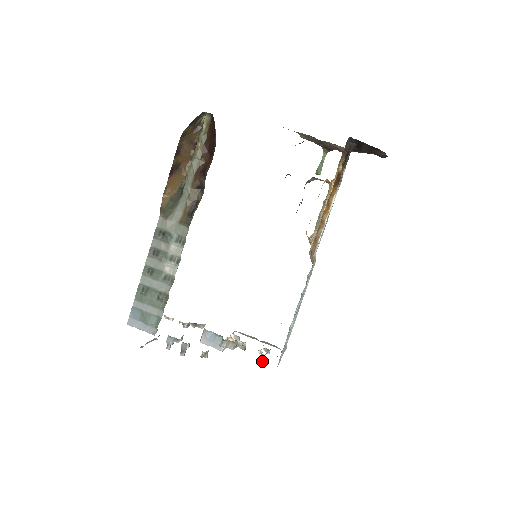
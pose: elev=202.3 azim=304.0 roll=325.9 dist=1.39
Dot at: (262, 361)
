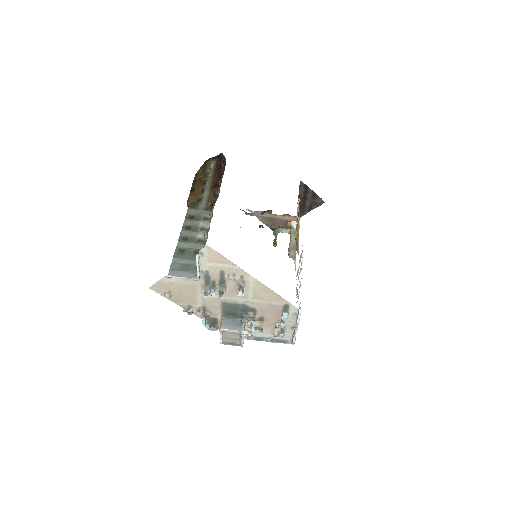
Dot at: (287, 309)
